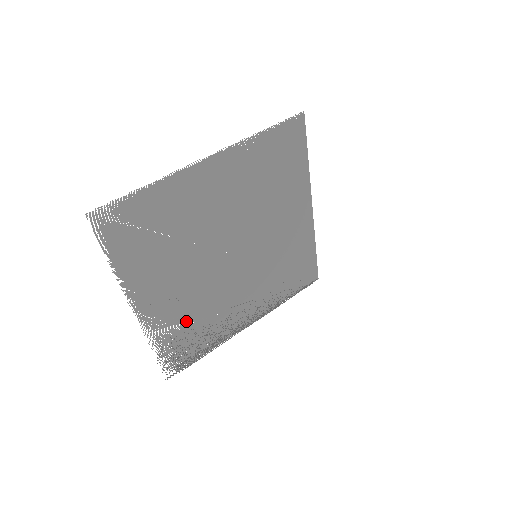
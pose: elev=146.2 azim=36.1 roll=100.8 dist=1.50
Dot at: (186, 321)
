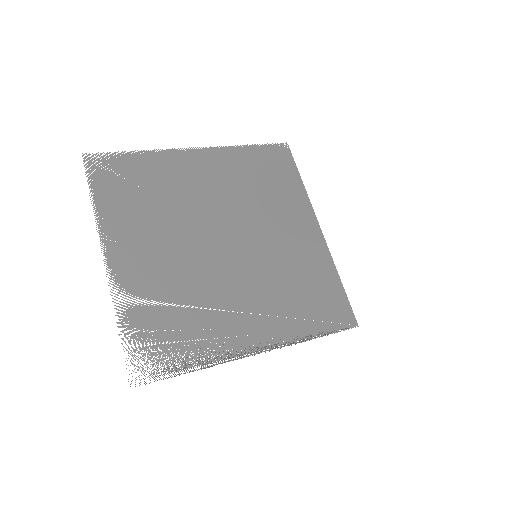
Dot at: (166, 302)
